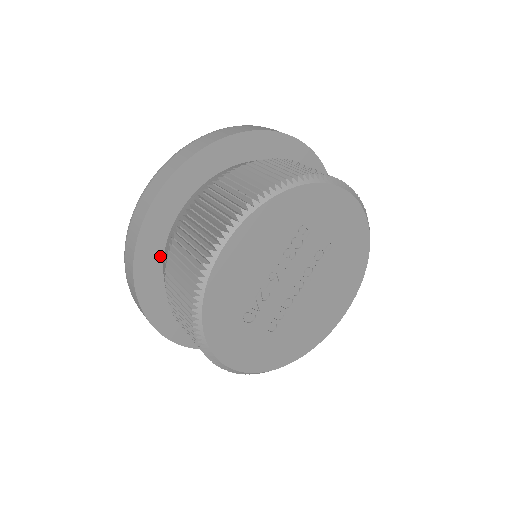
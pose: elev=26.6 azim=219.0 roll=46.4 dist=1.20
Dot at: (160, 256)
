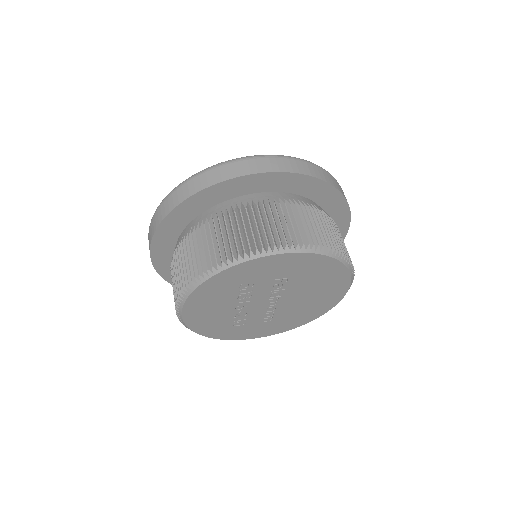
Dot at: occluded
